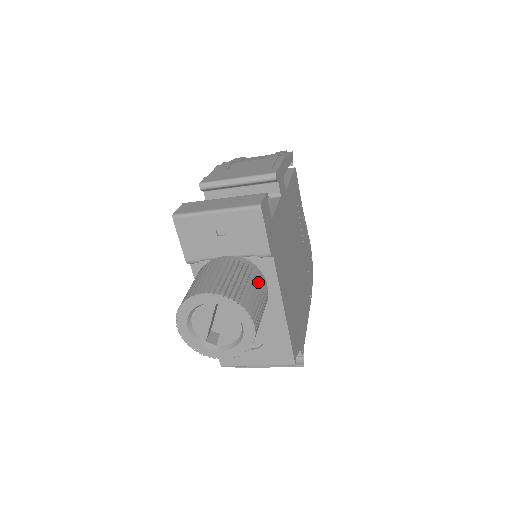
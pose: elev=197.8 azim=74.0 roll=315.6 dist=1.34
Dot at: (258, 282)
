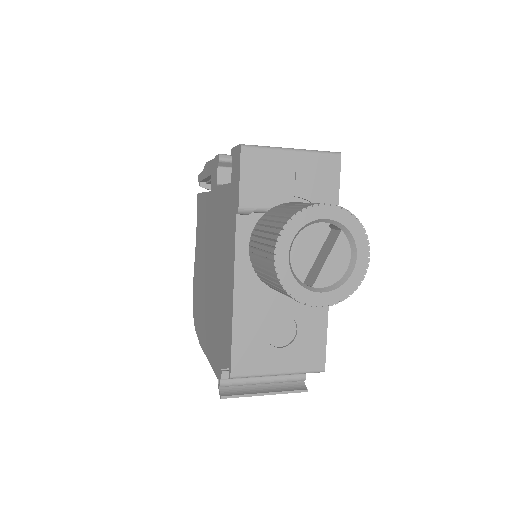
Dot at: occluded
